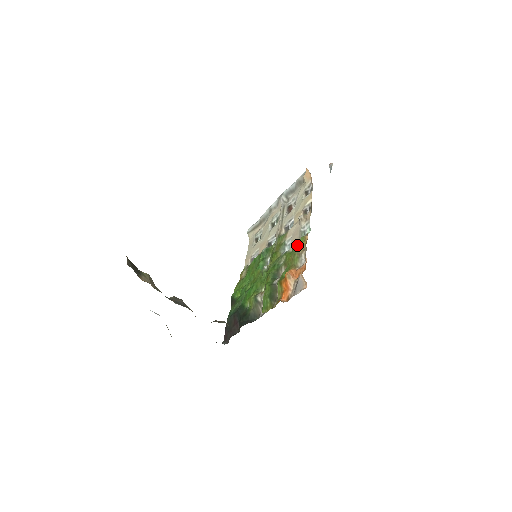
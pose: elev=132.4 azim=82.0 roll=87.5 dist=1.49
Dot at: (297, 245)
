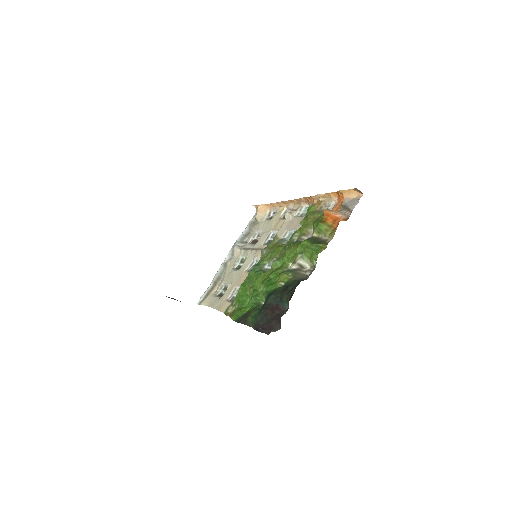
Dot at: (308, 212)
